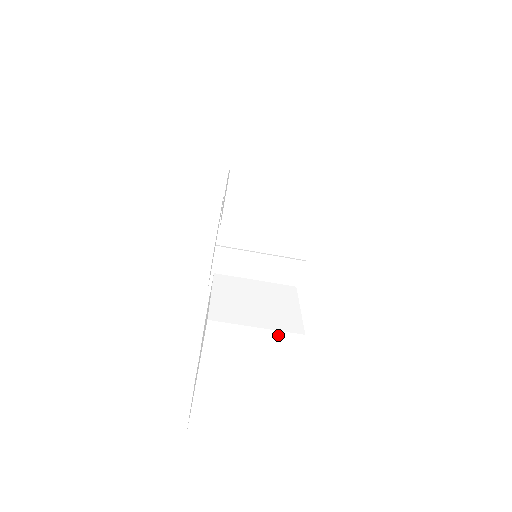
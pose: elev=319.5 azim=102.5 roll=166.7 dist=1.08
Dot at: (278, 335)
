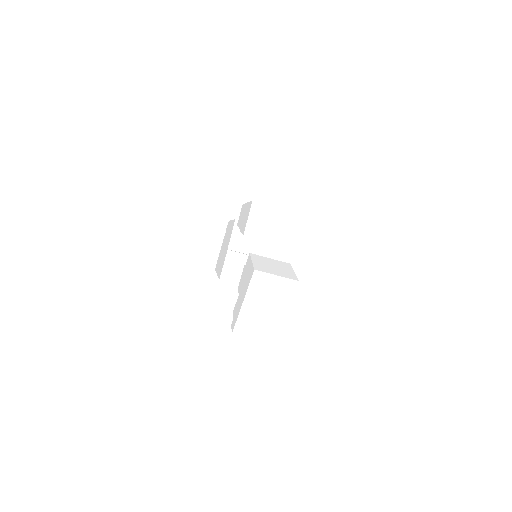
Dot at: (286, 280)
